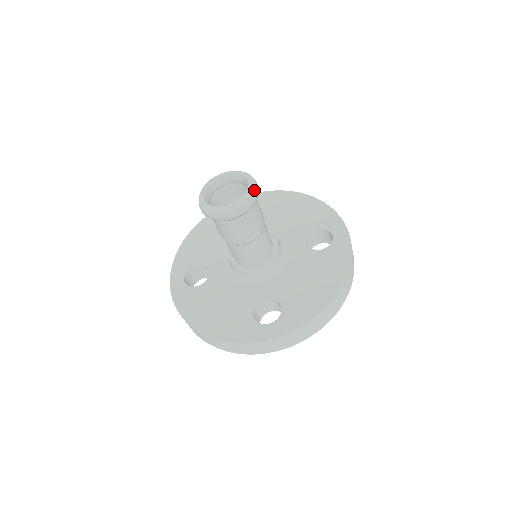
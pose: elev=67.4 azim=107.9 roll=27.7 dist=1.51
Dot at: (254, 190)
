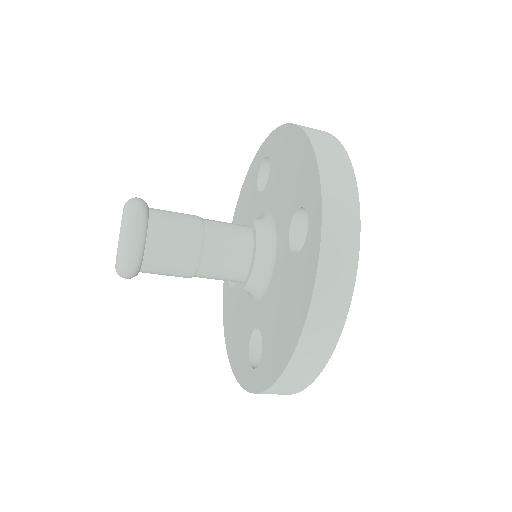
Dot at: (125, 241)
